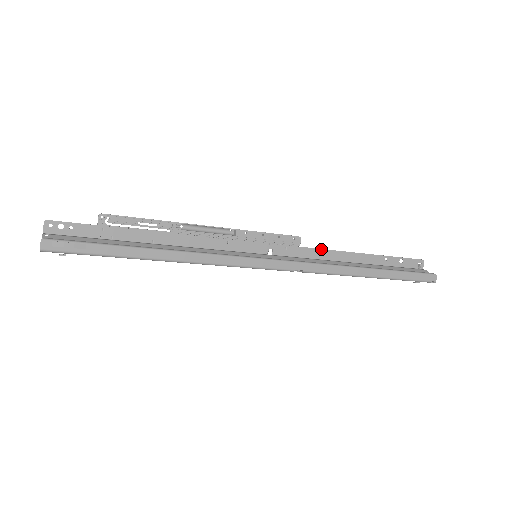
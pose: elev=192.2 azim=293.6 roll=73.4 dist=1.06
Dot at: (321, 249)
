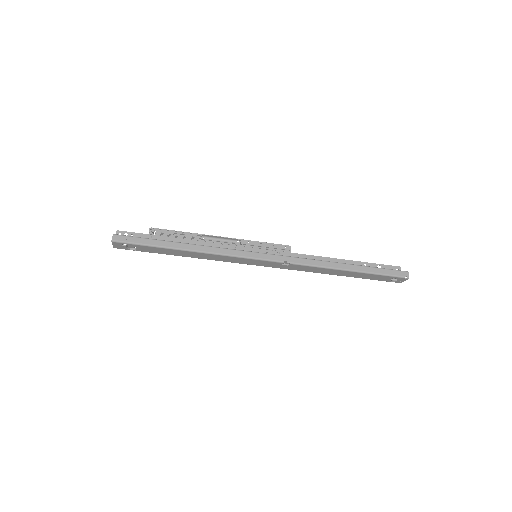
Dot at: (308, 255)
